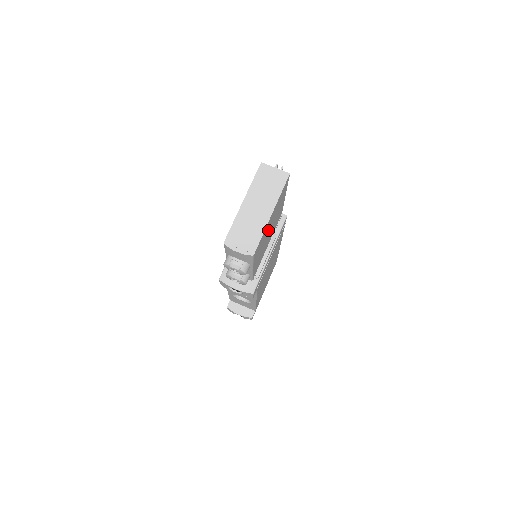
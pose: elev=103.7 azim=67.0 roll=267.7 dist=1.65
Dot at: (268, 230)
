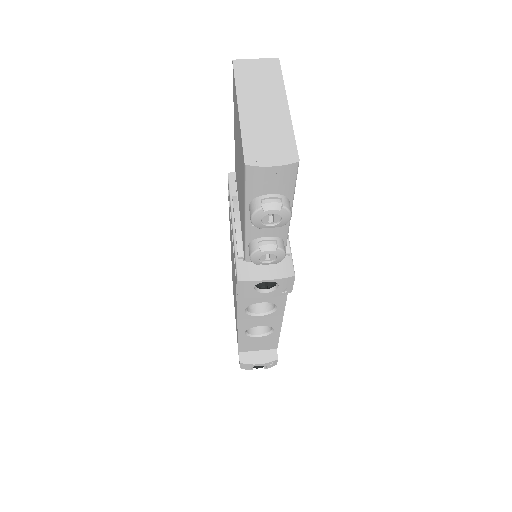
Dot at: occluded
